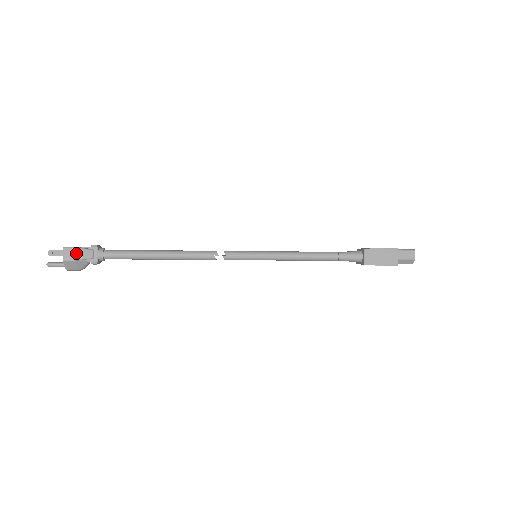
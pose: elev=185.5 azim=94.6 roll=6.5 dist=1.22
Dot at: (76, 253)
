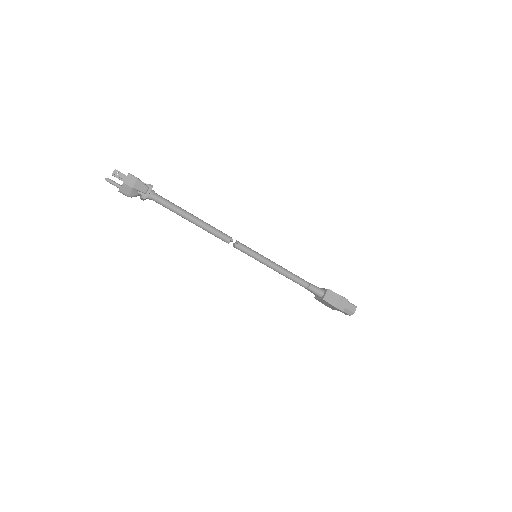
Dot at: (136, 183)
